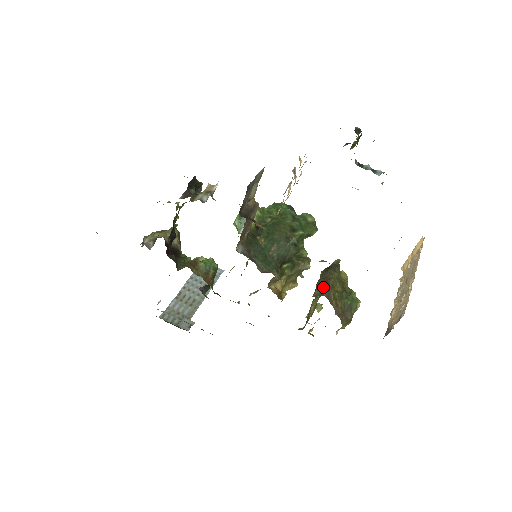
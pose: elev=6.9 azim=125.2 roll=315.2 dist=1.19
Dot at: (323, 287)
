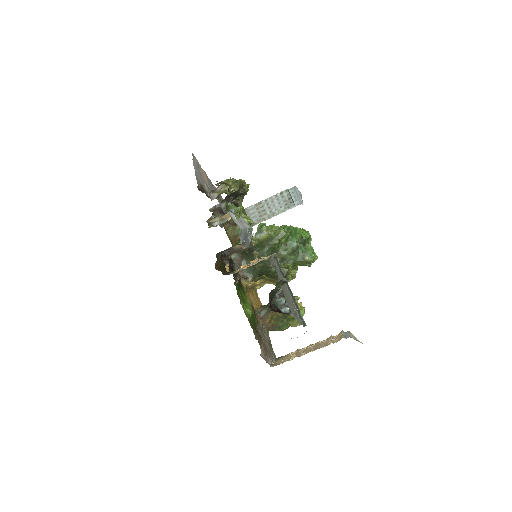
Dot at: (265, 310)
